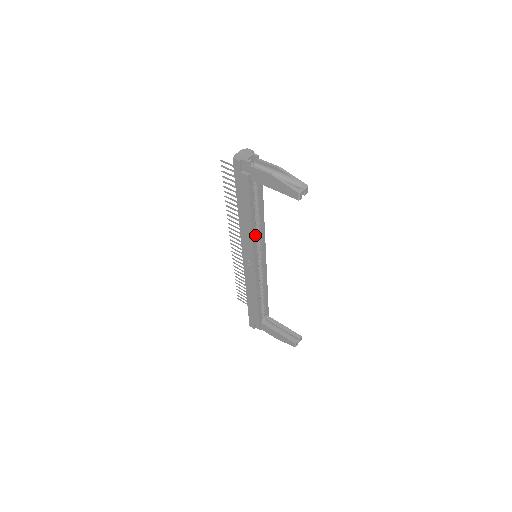
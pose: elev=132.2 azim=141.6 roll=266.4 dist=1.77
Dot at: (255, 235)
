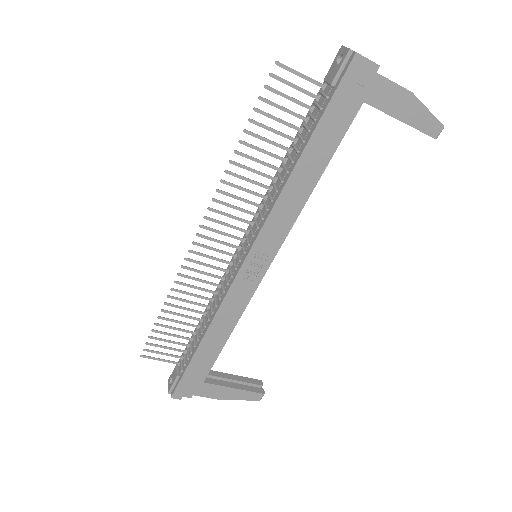
Dot at: (296, 212)
